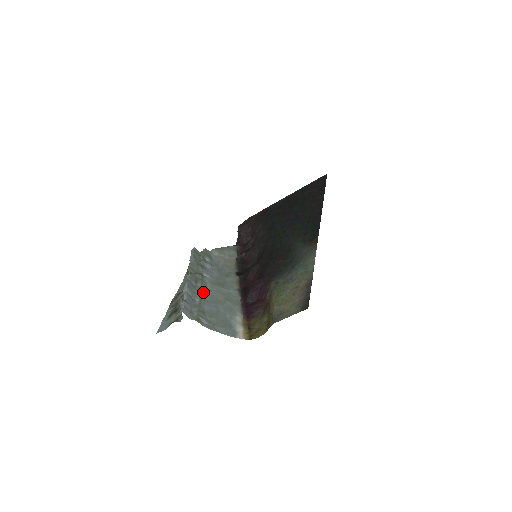
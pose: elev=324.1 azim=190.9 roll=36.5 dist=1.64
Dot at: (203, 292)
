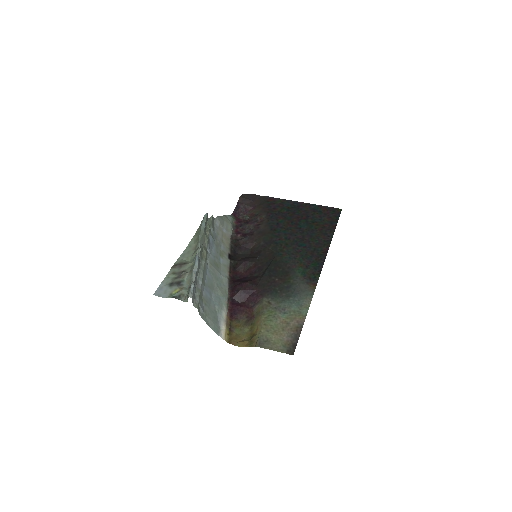
Dot at: (205, 273)
